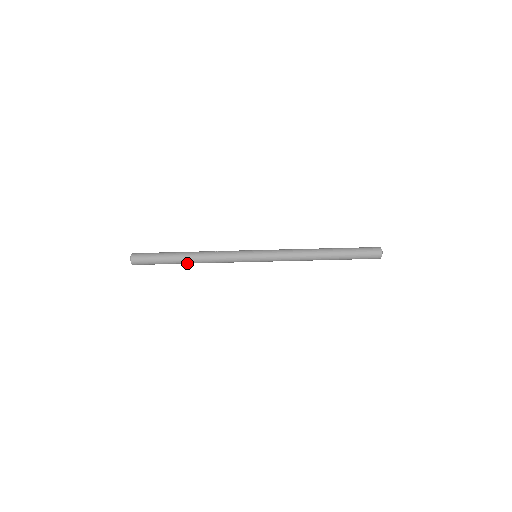
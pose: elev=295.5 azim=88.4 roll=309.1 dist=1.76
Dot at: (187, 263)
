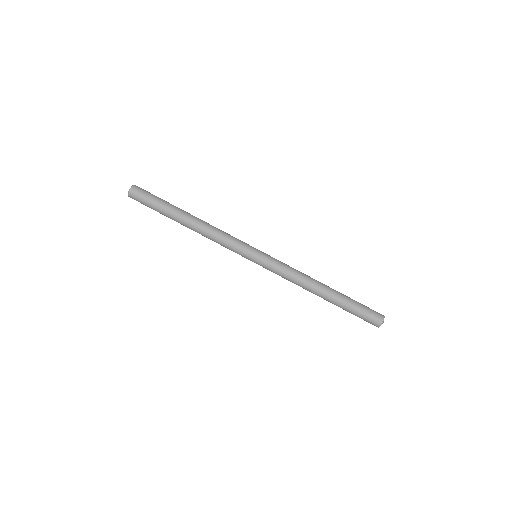
Dot at: (184, 225)
